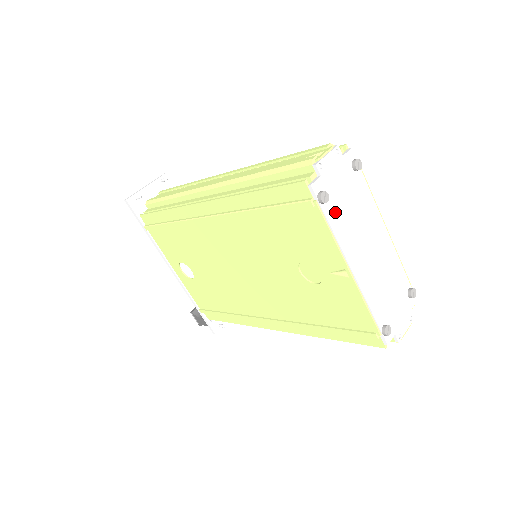
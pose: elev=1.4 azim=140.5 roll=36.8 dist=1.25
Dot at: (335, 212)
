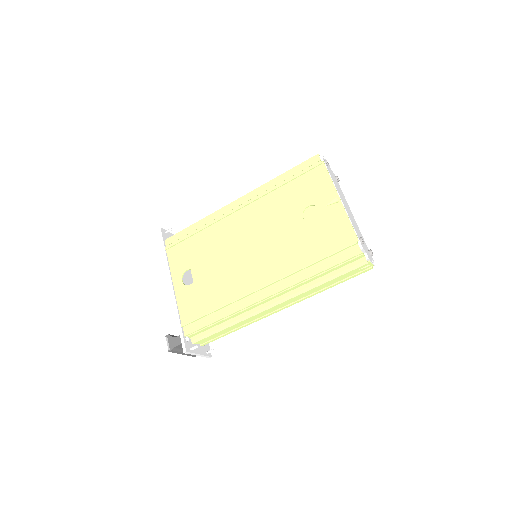
Dot at: (331, 175)
